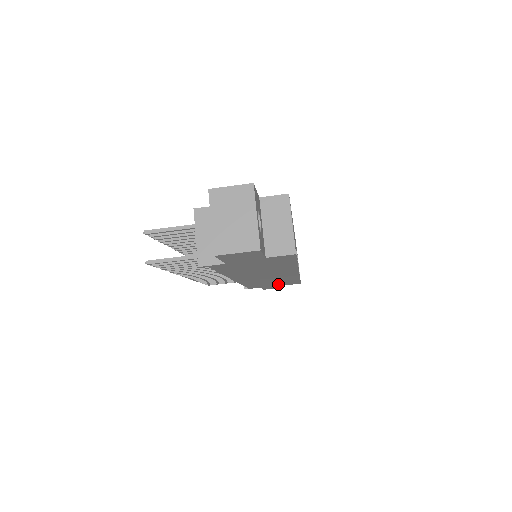
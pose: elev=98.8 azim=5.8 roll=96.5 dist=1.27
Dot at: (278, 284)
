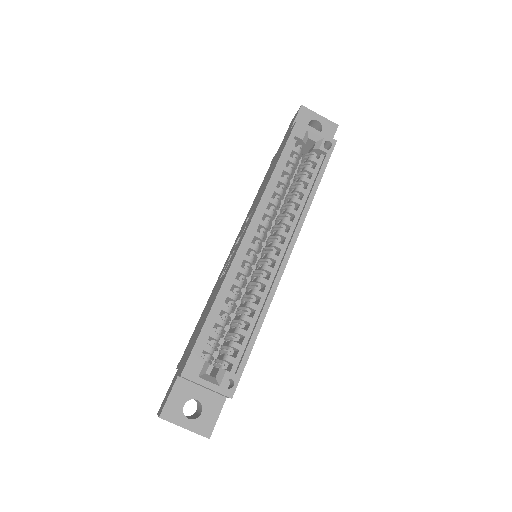
Dot at: occluded
